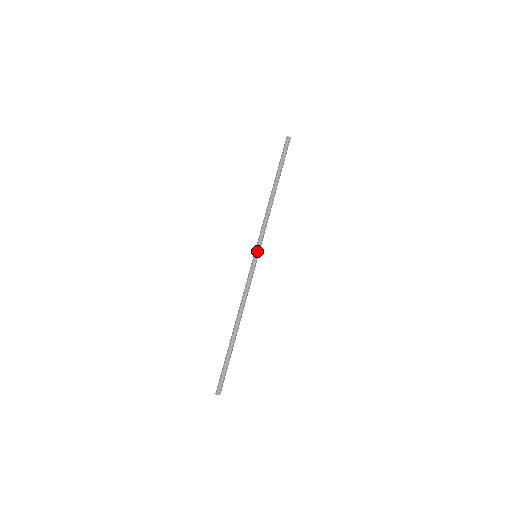
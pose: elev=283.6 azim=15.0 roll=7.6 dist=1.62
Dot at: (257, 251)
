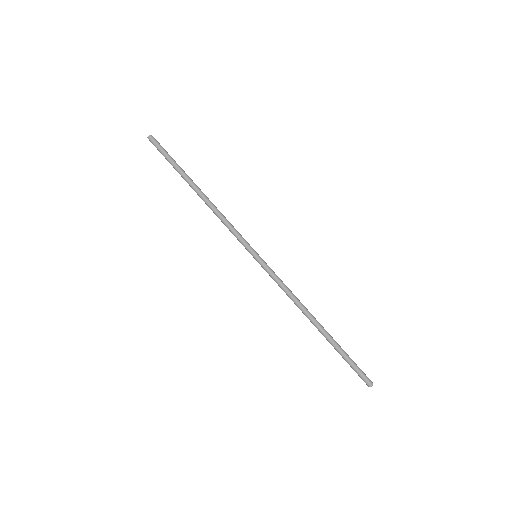
Dot at: (250, 253)
